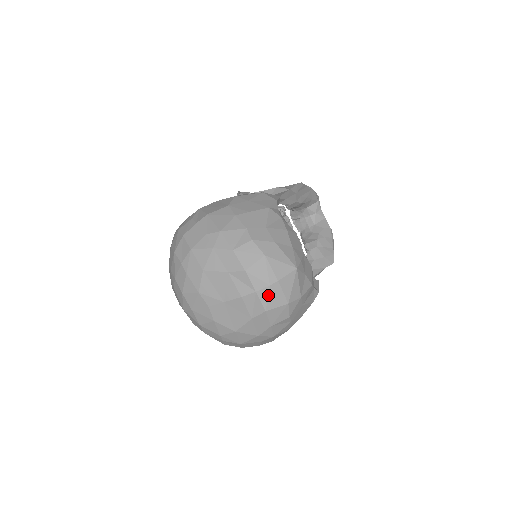
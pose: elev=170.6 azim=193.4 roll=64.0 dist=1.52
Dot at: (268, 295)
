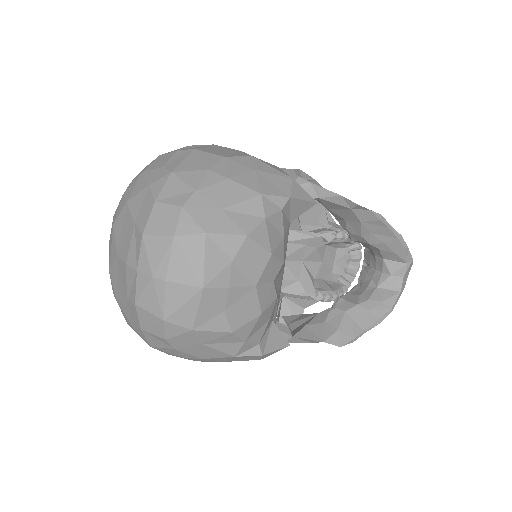
Dot at: (146, 287)
